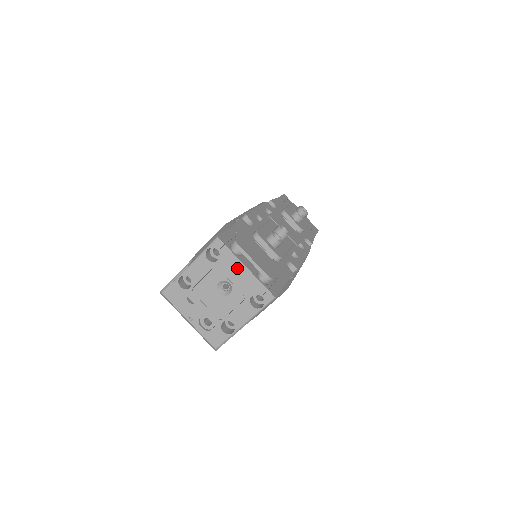
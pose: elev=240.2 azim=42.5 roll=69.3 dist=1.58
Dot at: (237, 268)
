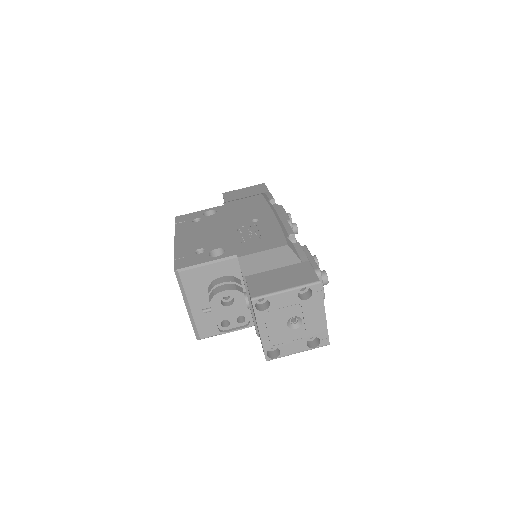
Dot at: (317, 312)
